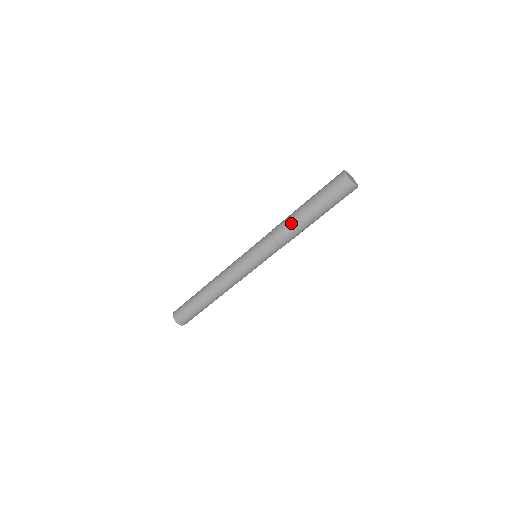
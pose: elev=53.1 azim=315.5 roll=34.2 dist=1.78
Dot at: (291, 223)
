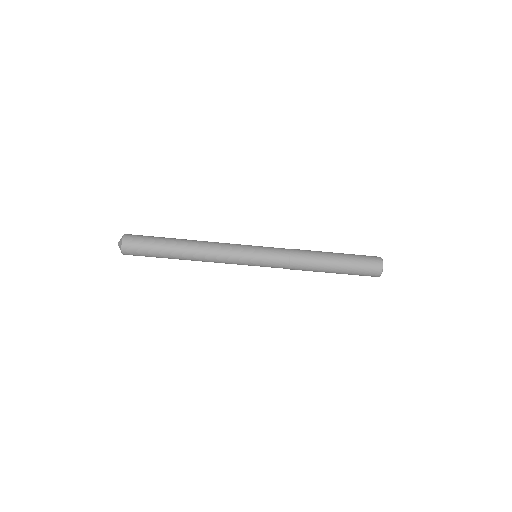
Dot at: (315, 259)
